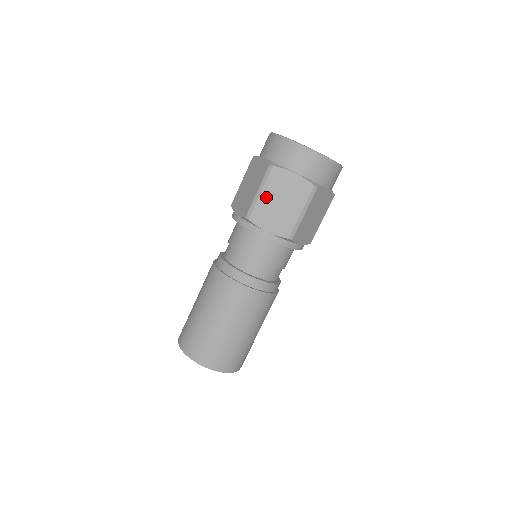
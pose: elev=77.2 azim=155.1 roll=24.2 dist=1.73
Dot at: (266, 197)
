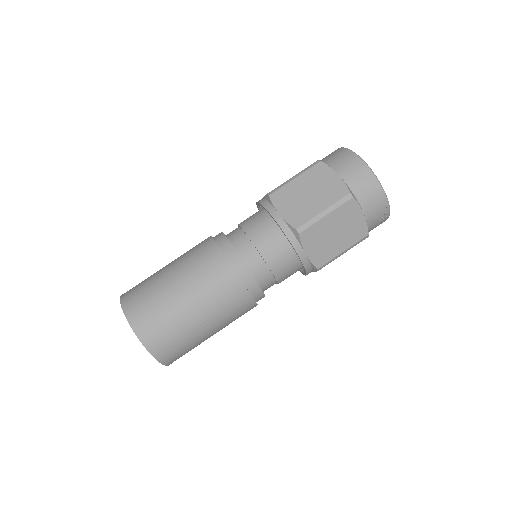
Dot at: (298, 183)
